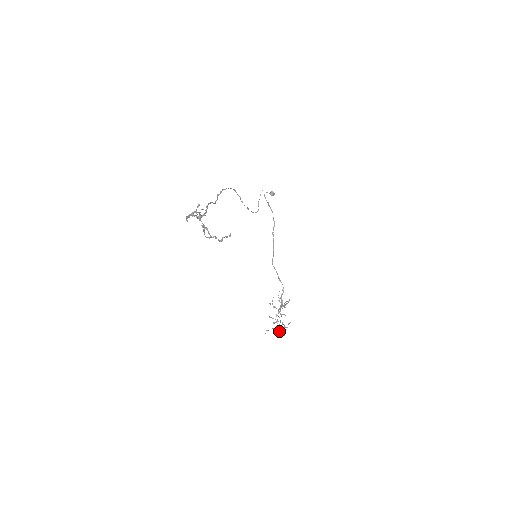
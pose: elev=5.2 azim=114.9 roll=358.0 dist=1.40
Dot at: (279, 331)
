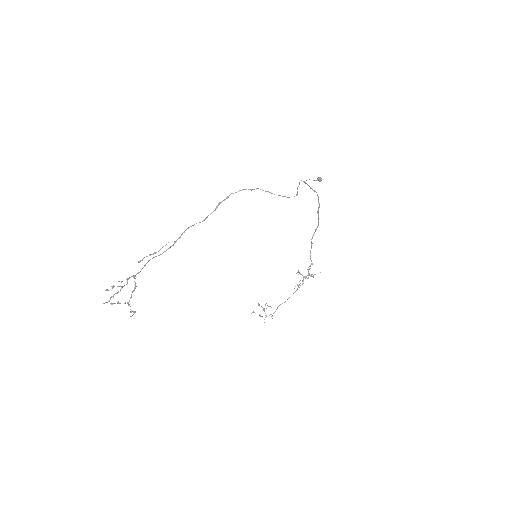
Dot at: occluded
